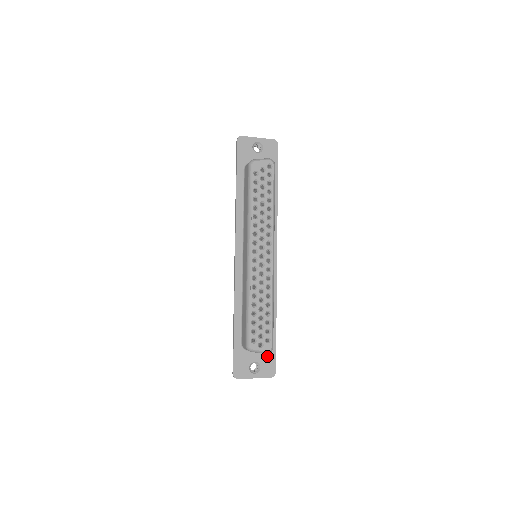
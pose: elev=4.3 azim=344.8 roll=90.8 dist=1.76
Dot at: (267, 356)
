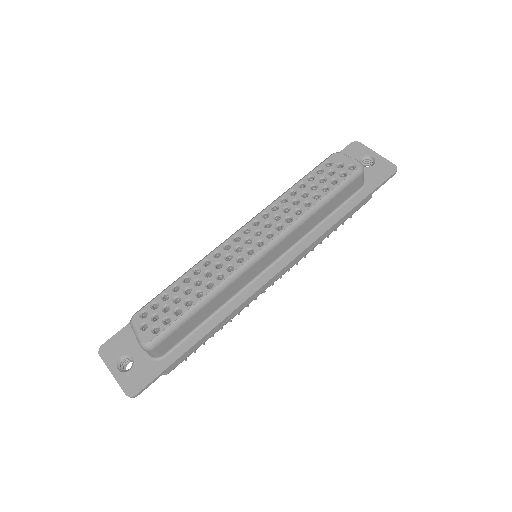
Dot at: (149, 365)
